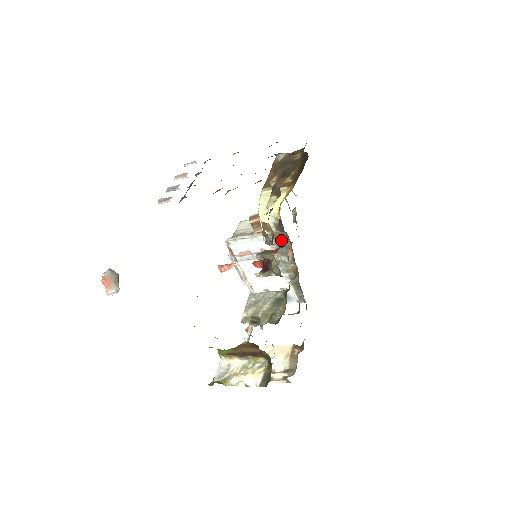
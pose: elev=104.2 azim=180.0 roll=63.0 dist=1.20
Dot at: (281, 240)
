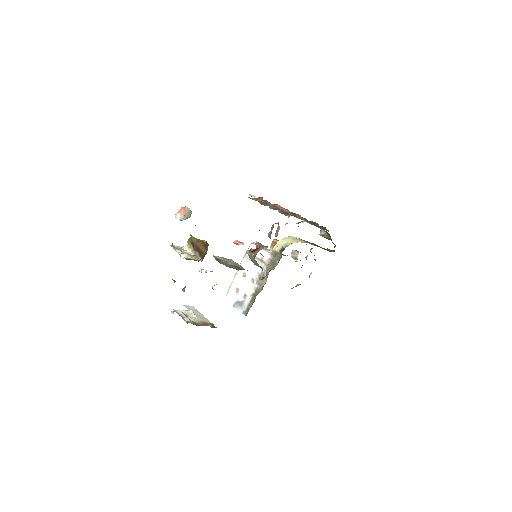
Dot at: occluded
